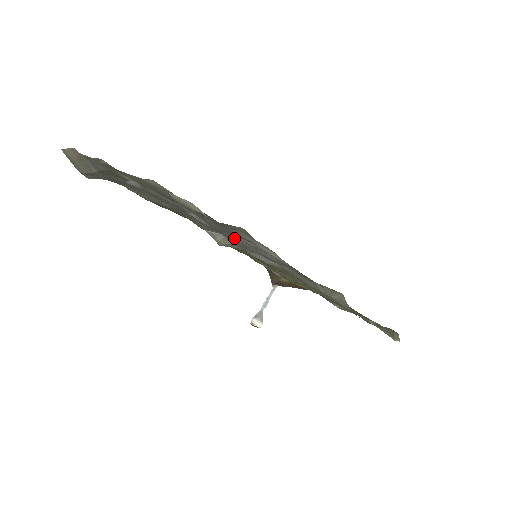
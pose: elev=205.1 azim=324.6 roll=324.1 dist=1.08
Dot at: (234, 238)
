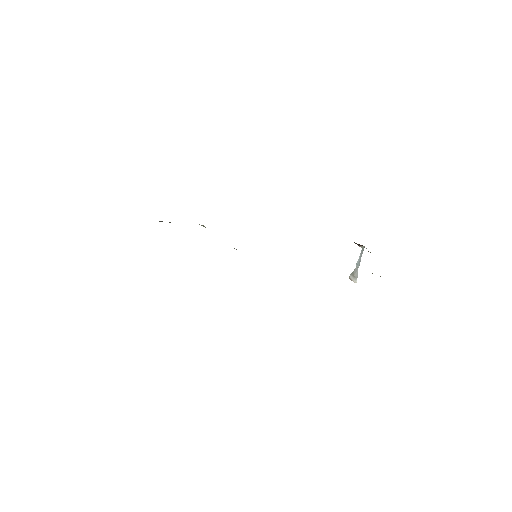
Dot at: occluded
